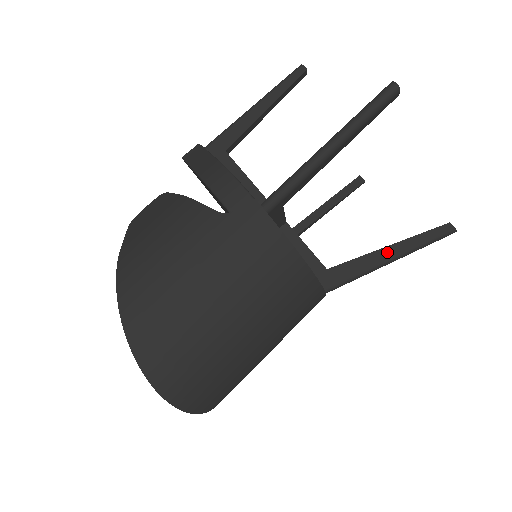
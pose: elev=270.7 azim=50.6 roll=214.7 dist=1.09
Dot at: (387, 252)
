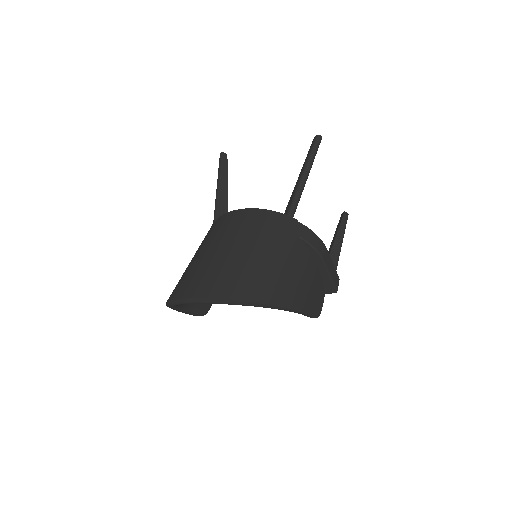
Dot at: (300, 176)
